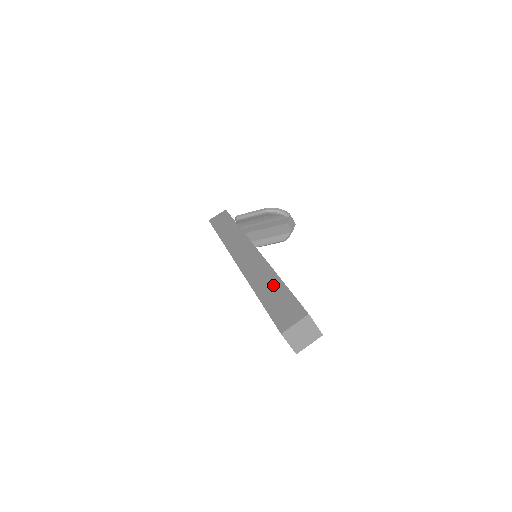
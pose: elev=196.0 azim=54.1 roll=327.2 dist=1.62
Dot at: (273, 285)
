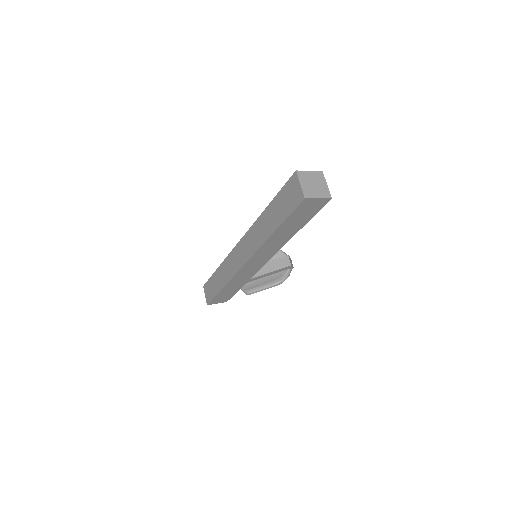
Dot at: occluded
